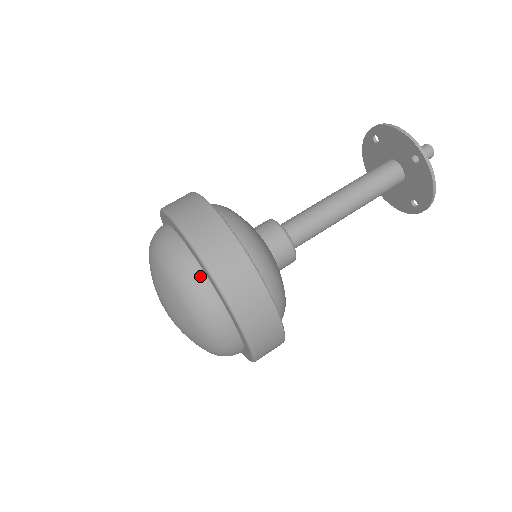
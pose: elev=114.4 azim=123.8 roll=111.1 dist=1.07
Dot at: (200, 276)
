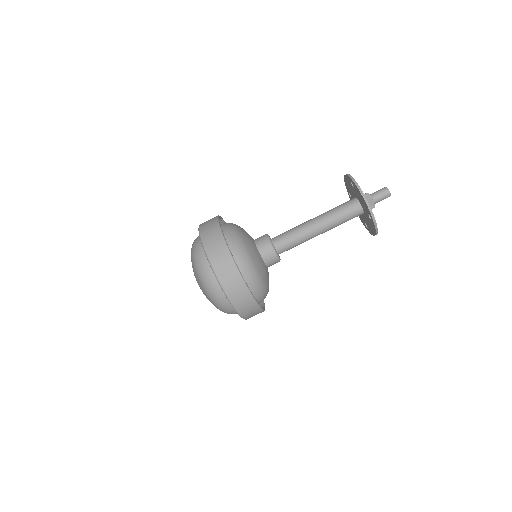
Dot at: (223, 295)
